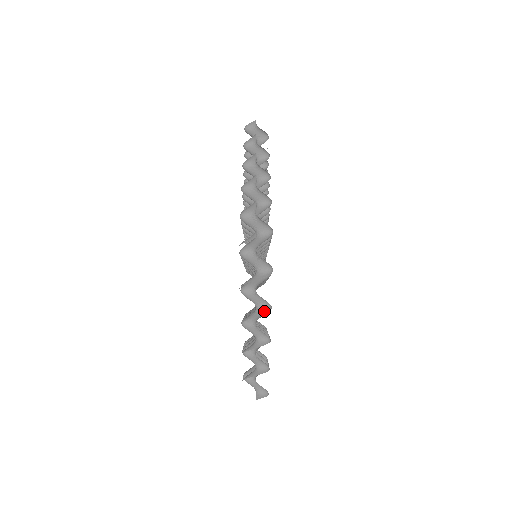
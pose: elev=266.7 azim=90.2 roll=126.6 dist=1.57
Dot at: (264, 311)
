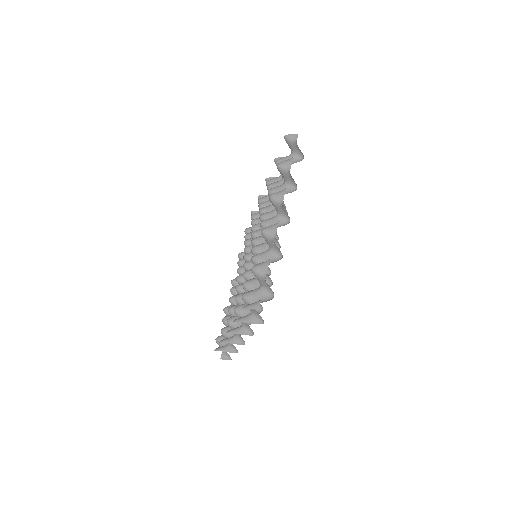
Dot at: (247, 333)
